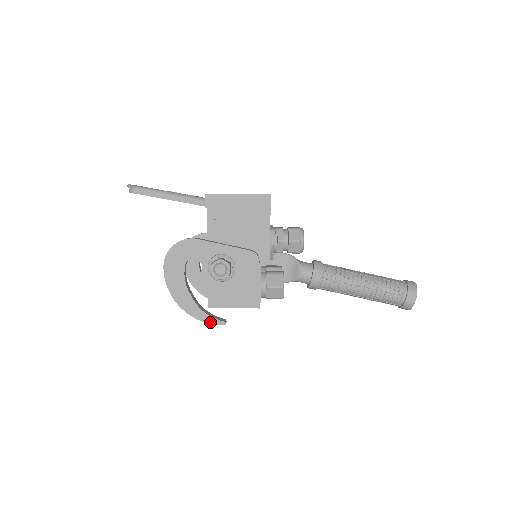
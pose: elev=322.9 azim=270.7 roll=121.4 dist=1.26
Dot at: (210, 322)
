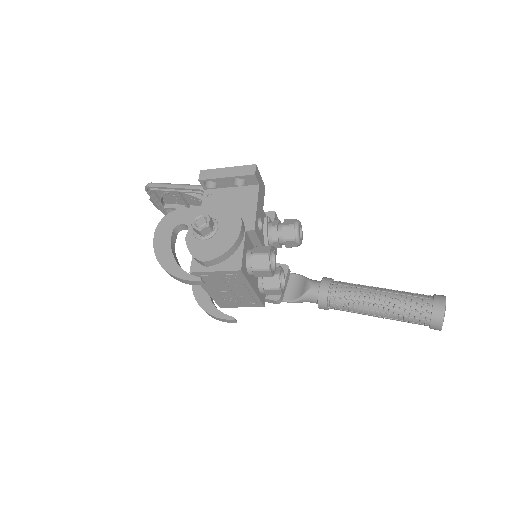
Dot at: (186, 278)
